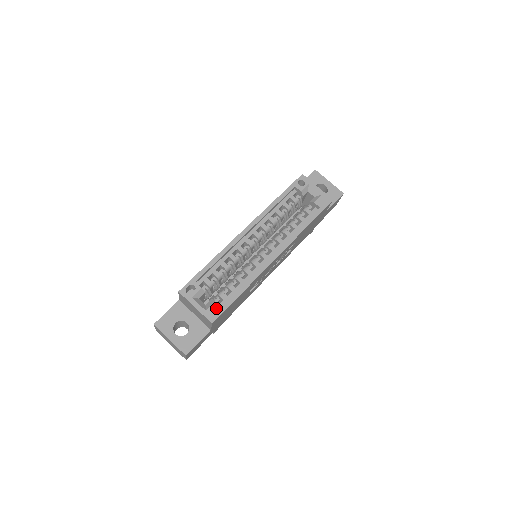
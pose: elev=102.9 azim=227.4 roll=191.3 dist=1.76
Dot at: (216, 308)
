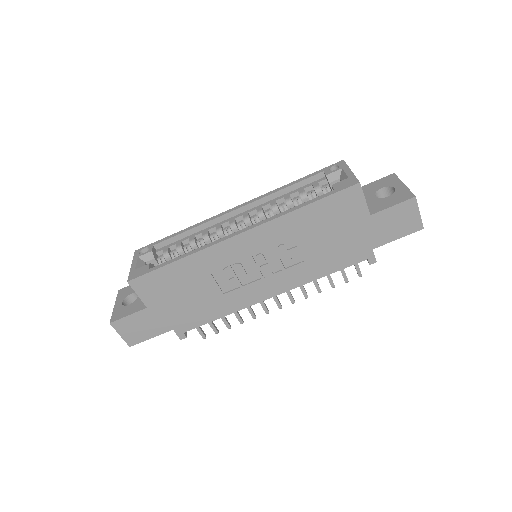
Dot at: (143, 269)
